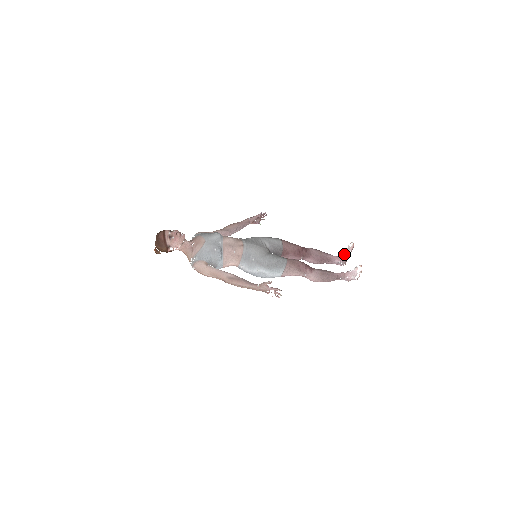
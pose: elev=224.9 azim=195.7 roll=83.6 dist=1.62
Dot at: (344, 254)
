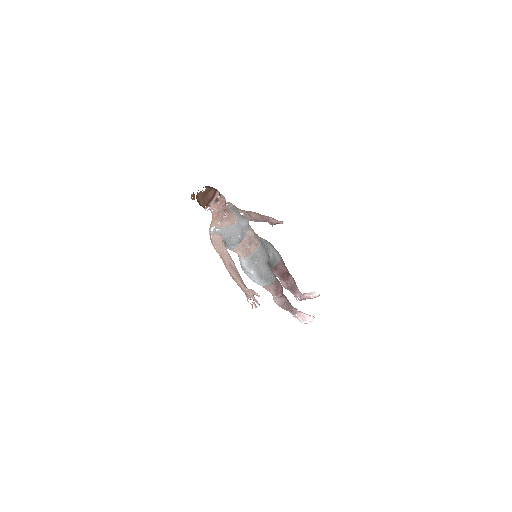
Dot at: (307, 295)
